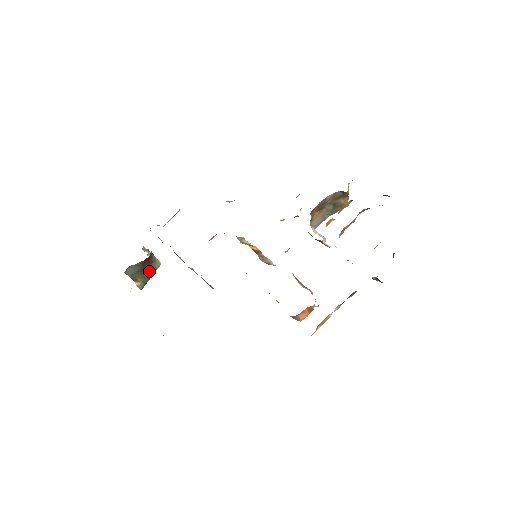
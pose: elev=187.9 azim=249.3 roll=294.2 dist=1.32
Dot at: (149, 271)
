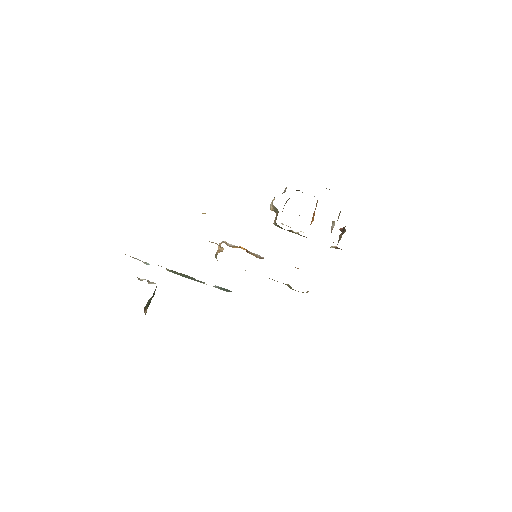
Dot at: occluded
